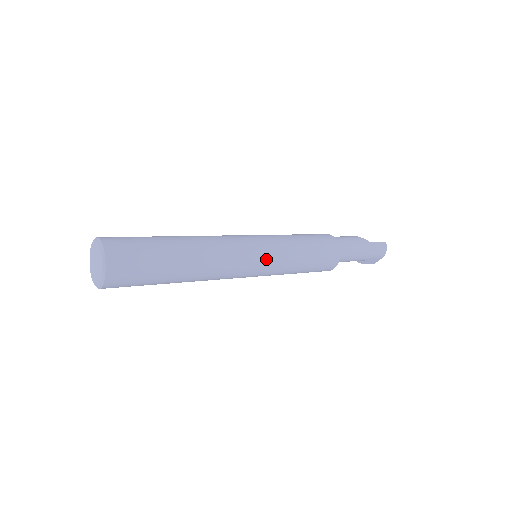
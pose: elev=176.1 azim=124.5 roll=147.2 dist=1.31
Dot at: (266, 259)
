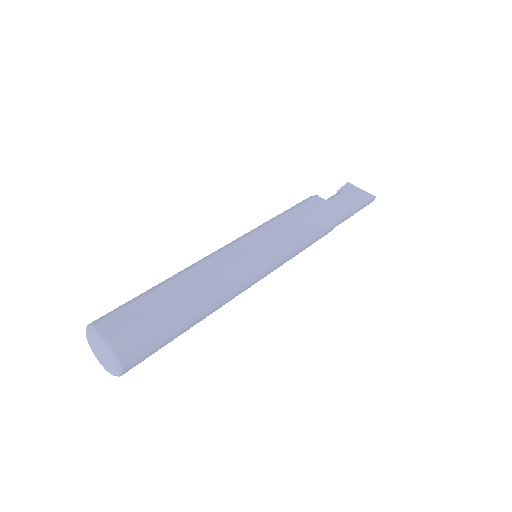
Dot at: occluded
